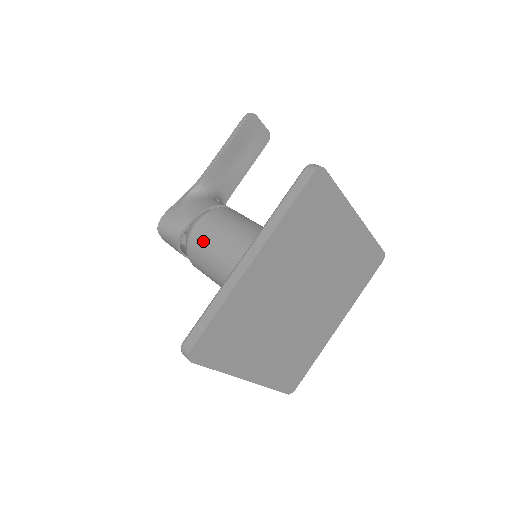
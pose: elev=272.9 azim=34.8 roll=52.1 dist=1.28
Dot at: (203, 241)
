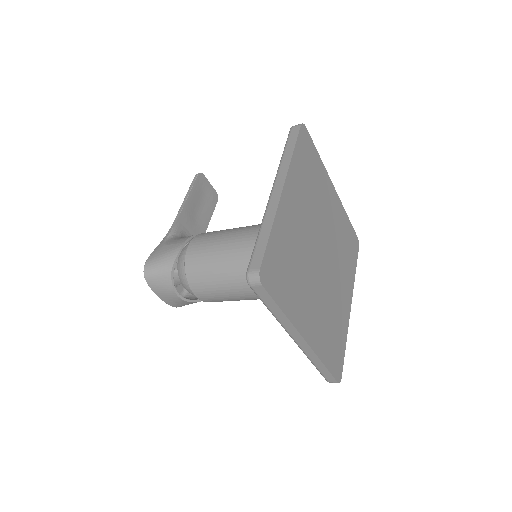
Dot at: (203, 252)
